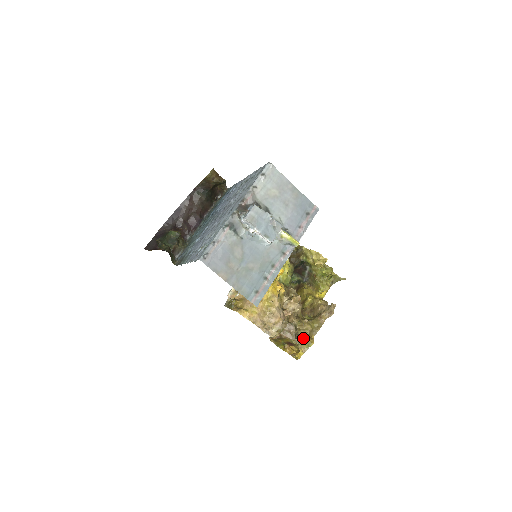
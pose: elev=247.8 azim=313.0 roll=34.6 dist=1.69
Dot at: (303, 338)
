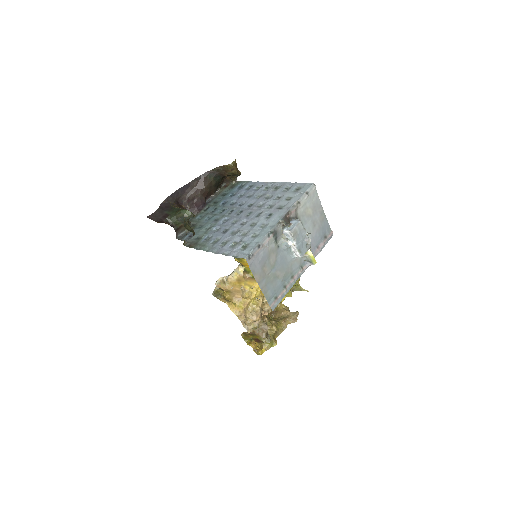
Dot at: (270, 338)
